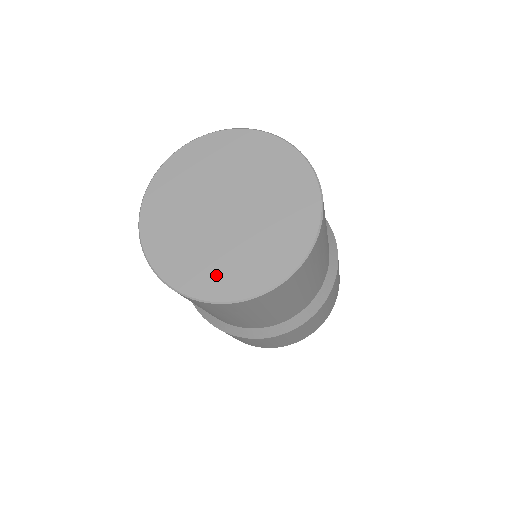
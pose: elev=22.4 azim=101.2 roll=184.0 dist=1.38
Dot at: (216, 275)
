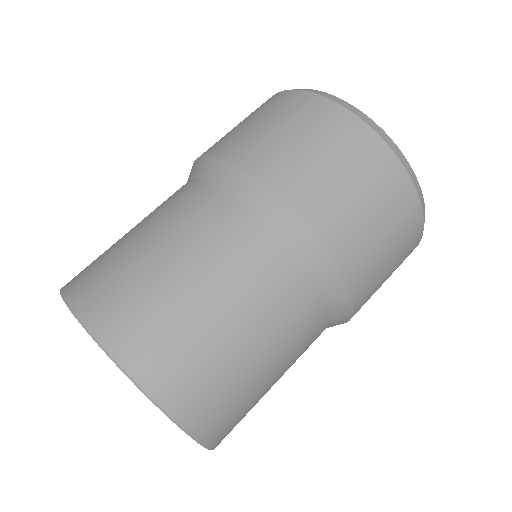
Dot at: occluded
